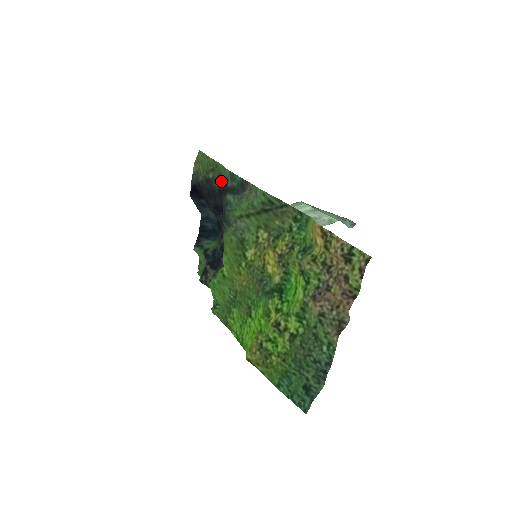
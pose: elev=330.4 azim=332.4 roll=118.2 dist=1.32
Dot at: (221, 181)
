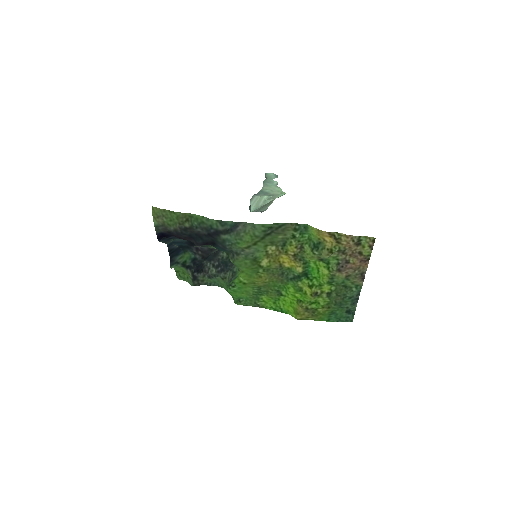
Dot at: (207, 228)
